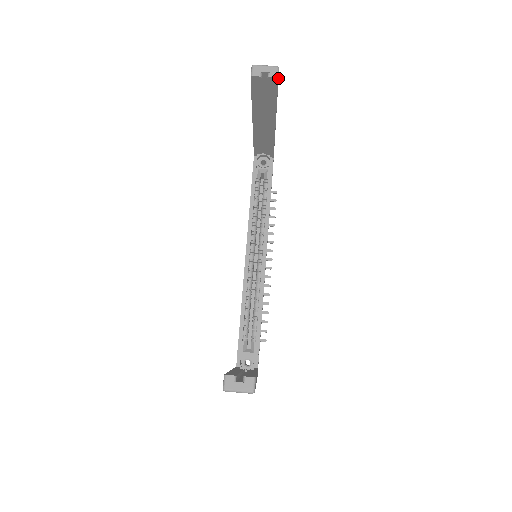
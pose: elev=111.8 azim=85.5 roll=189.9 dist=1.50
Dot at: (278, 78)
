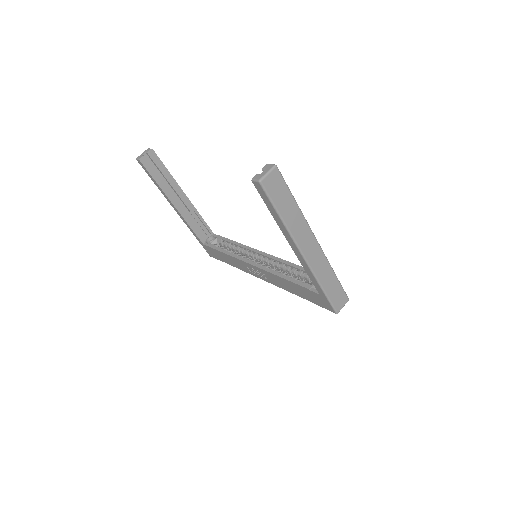
Dot at: (153, 150)
